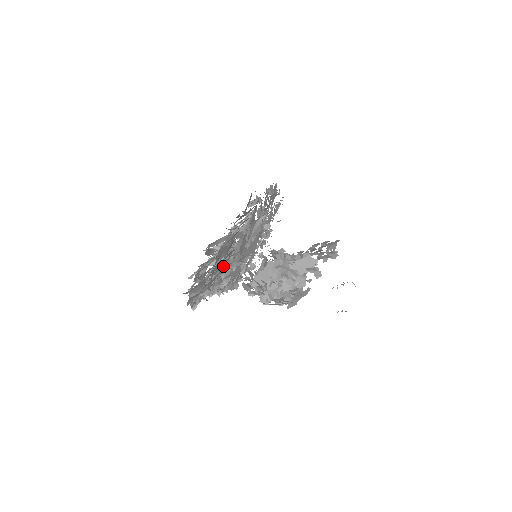
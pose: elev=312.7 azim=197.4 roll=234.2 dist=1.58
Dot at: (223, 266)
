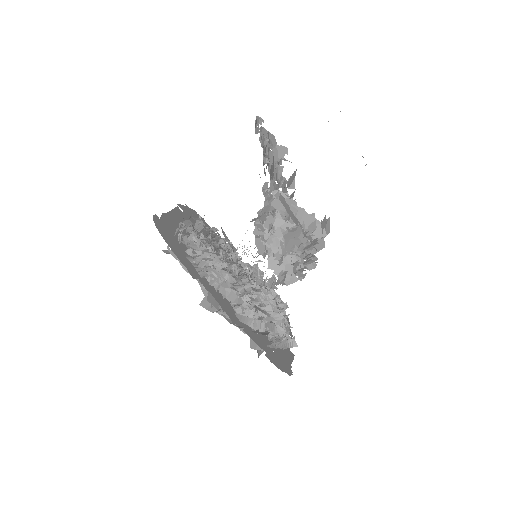
Dot at: occluded
